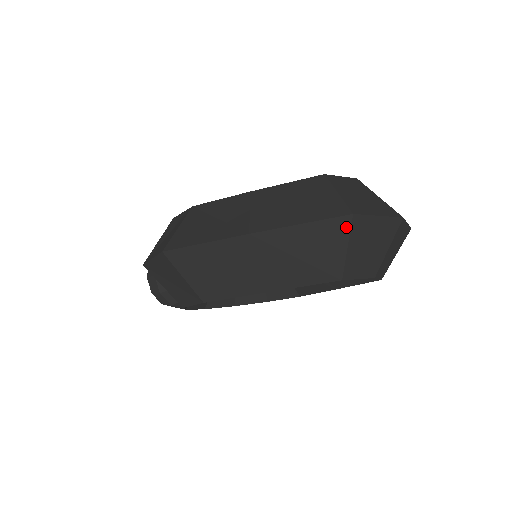
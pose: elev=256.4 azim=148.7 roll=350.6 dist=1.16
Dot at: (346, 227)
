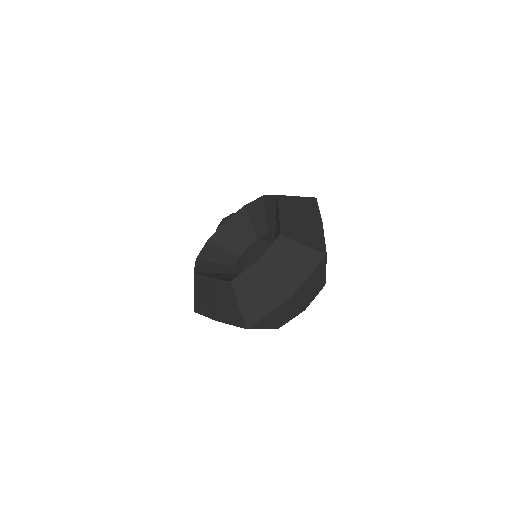
Dot at: occluded
